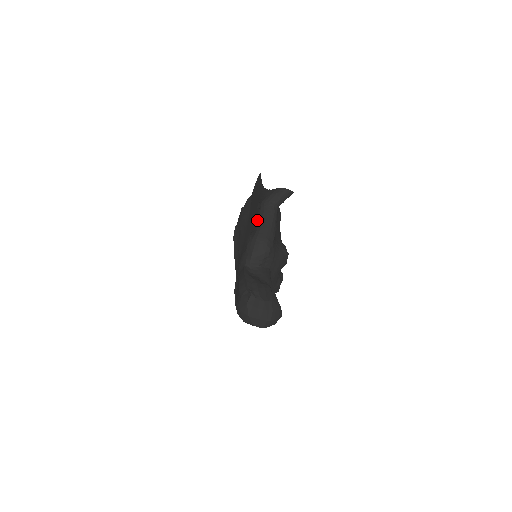
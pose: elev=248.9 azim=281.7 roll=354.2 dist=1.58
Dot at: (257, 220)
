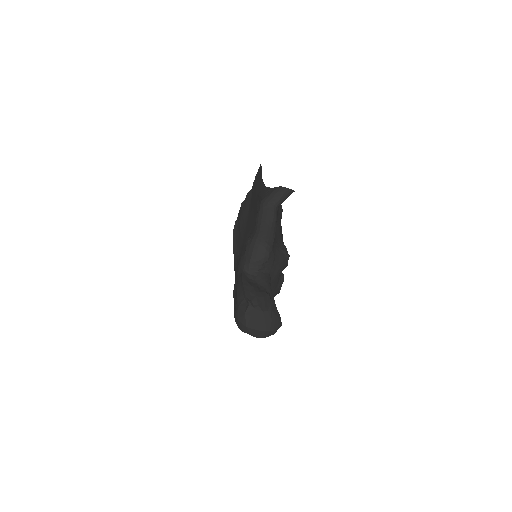
Dot at: (256, 222)
